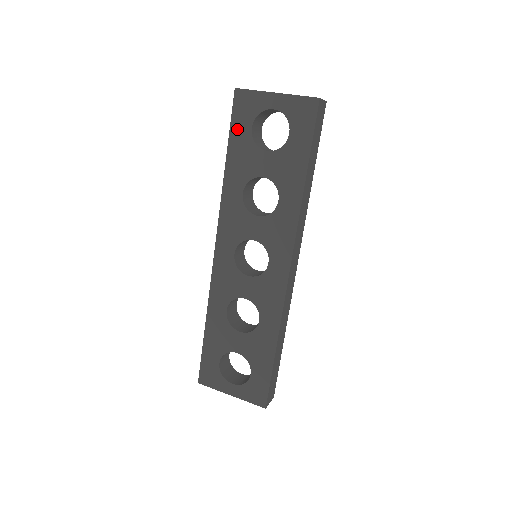
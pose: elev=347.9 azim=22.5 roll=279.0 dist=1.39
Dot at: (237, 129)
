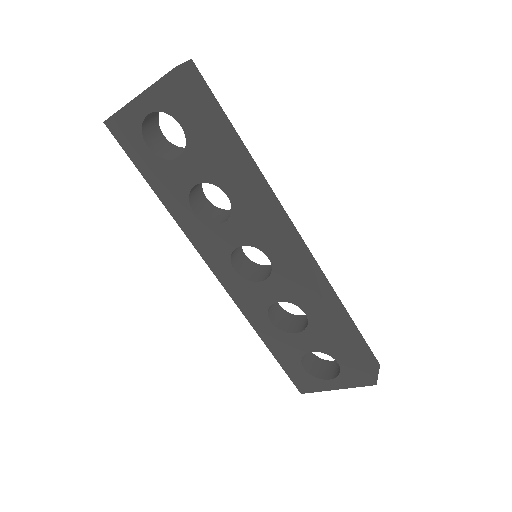
Dot at: (138, 158)
